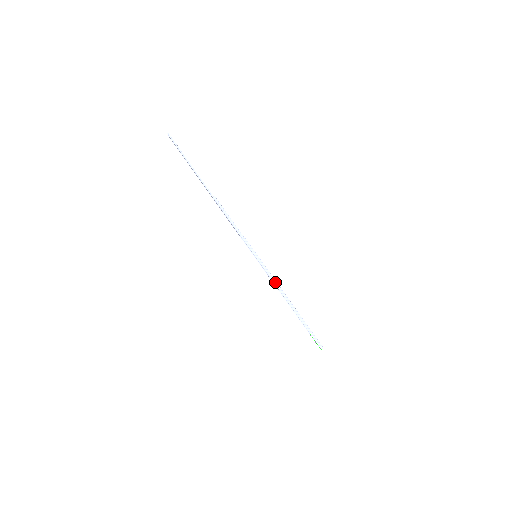
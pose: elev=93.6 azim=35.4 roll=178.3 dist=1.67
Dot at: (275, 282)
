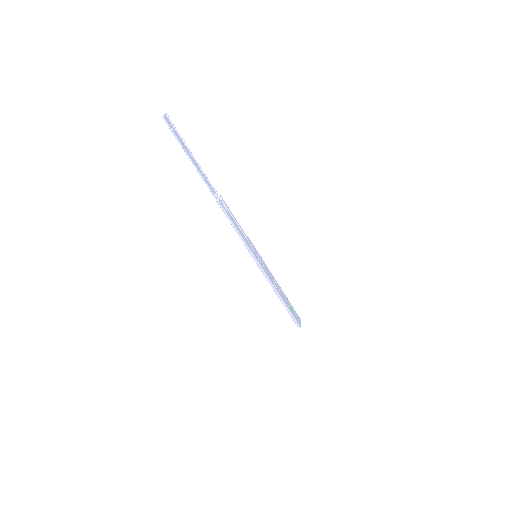
Dot at: (269, 282)
